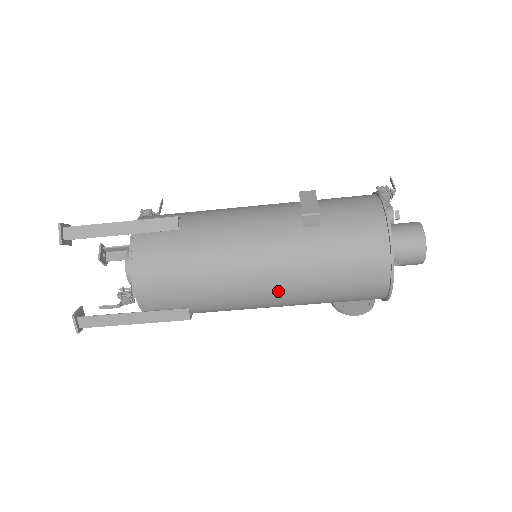
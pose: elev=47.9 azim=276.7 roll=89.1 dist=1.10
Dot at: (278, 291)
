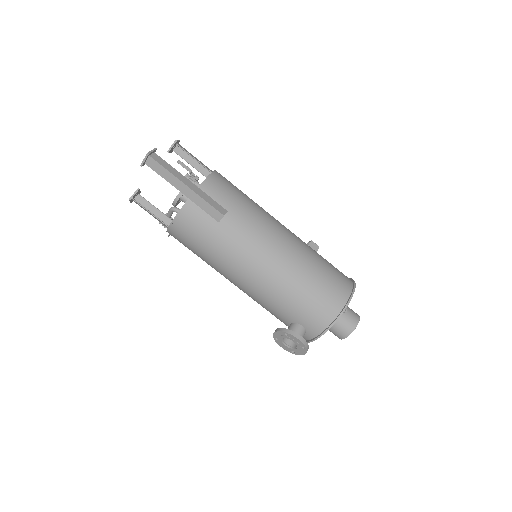
Dot at: (288, 248)
